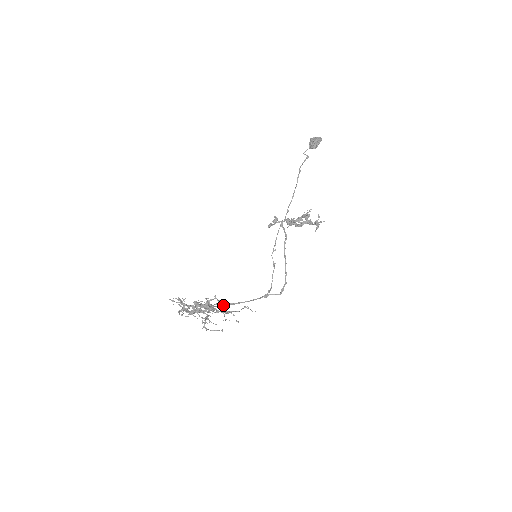
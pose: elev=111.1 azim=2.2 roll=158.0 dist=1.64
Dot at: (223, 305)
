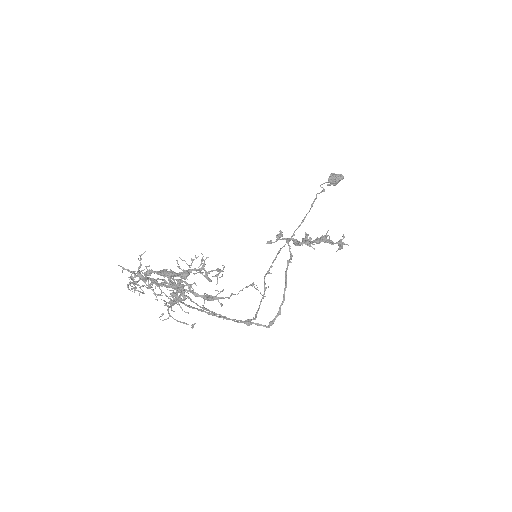
Dot at: occluded
